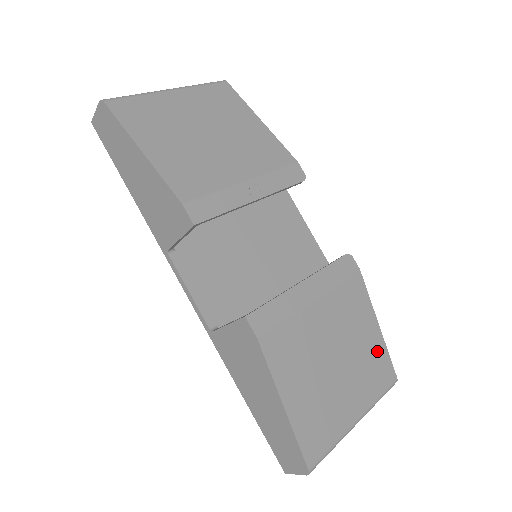
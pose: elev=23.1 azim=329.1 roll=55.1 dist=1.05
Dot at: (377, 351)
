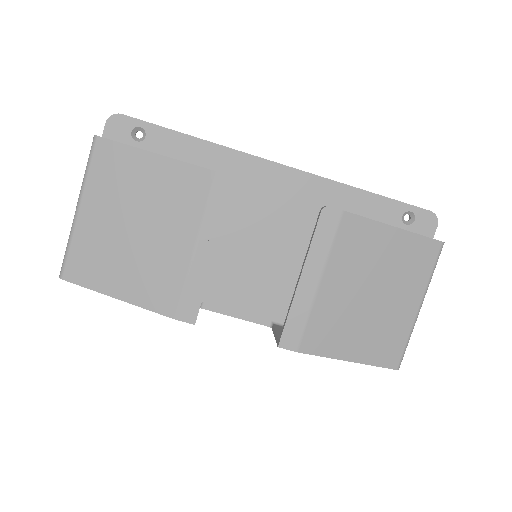
Dot at: (407, 247)
